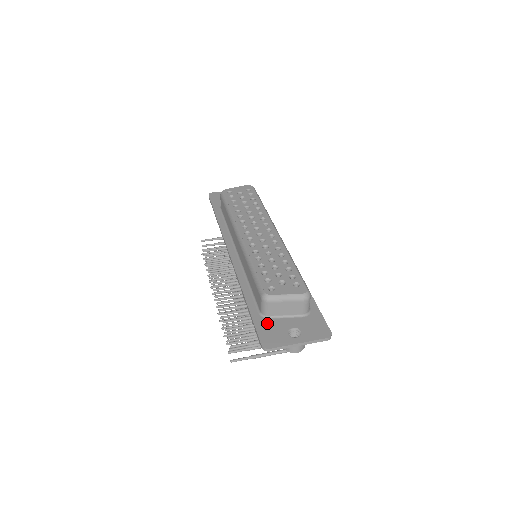
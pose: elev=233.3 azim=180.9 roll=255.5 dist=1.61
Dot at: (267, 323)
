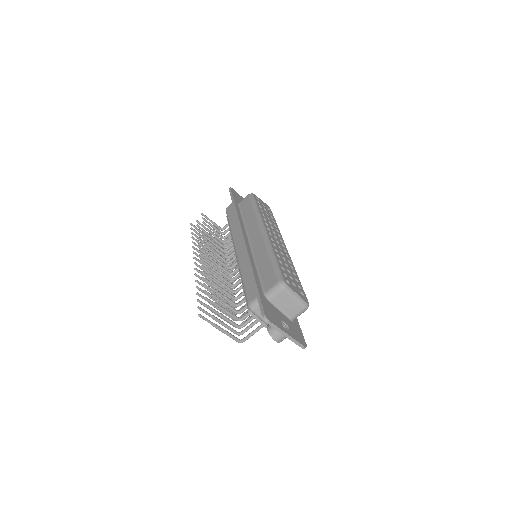
Dot at: (268, 304)
